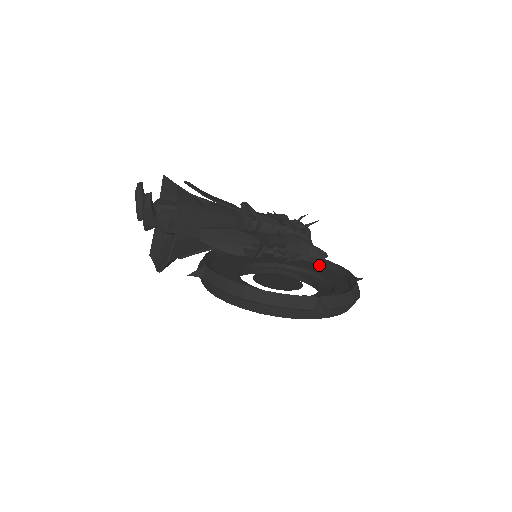
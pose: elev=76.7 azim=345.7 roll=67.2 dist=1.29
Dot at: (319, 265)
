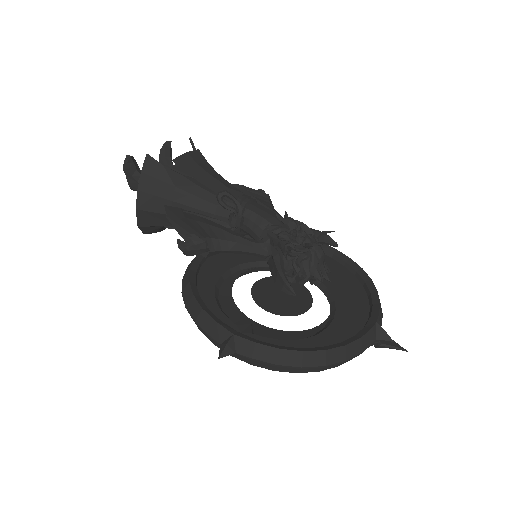
Dot at: (367, 302)
